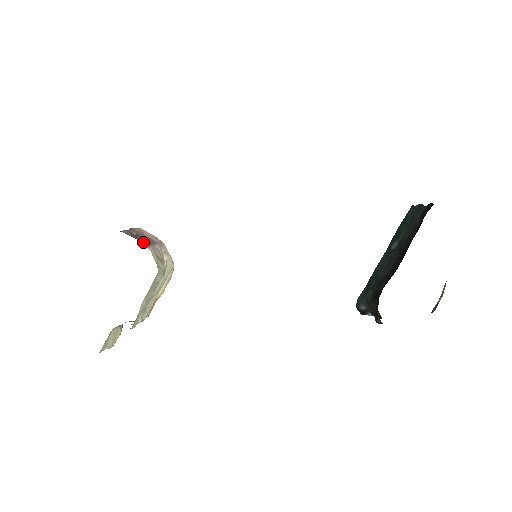
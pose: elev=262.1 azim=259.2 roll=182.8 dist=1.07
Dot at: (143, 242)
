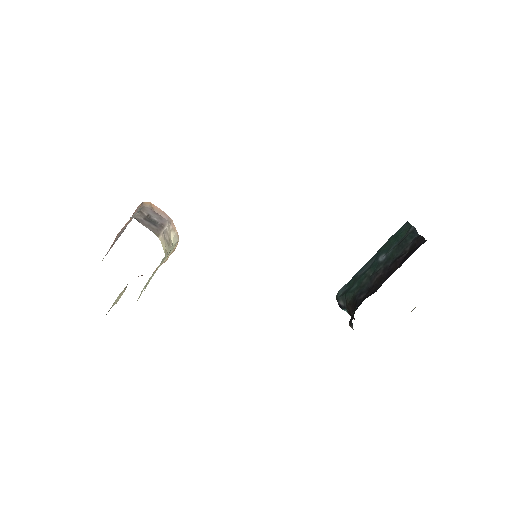
Dot at: (154, 231)
